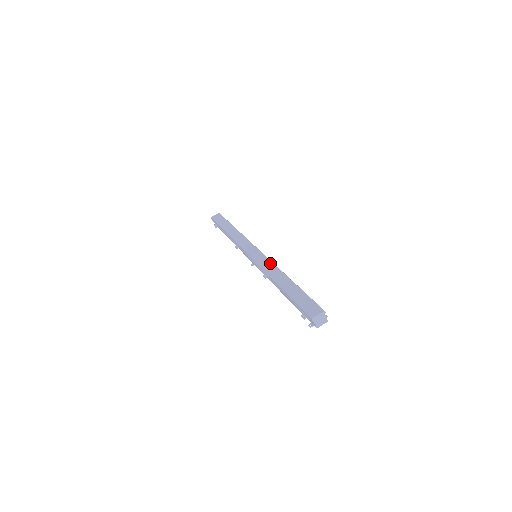
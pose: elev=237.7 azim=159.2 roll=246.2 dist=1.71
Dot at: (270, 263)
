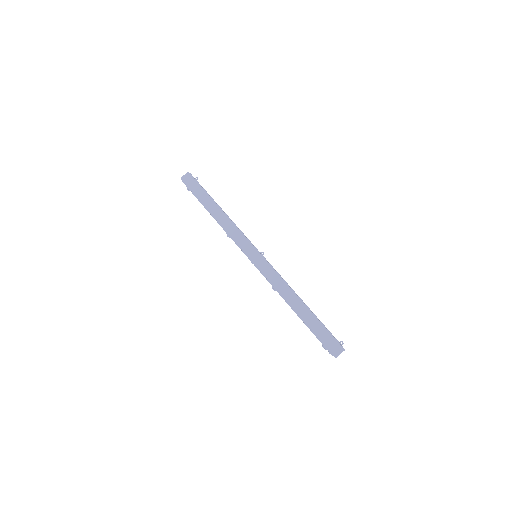
Dot at: (277, 276)
